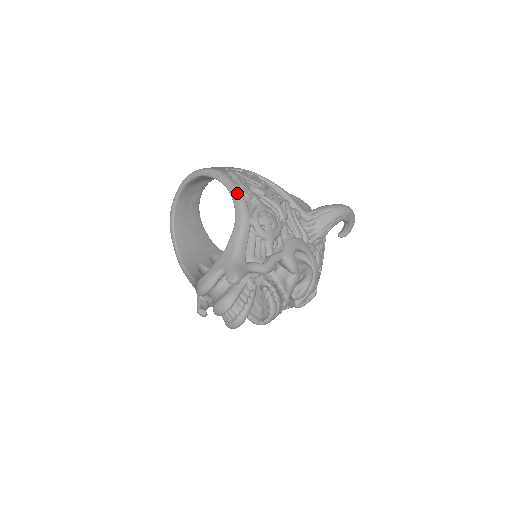
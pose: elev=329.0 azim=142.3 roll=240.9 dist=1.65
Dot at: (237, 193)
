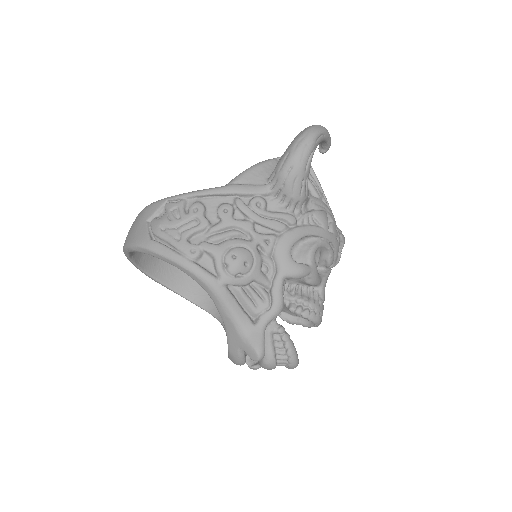
Dot at: (183, 267)
